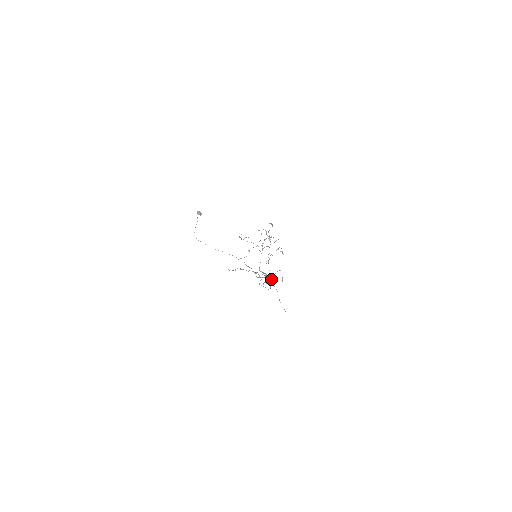
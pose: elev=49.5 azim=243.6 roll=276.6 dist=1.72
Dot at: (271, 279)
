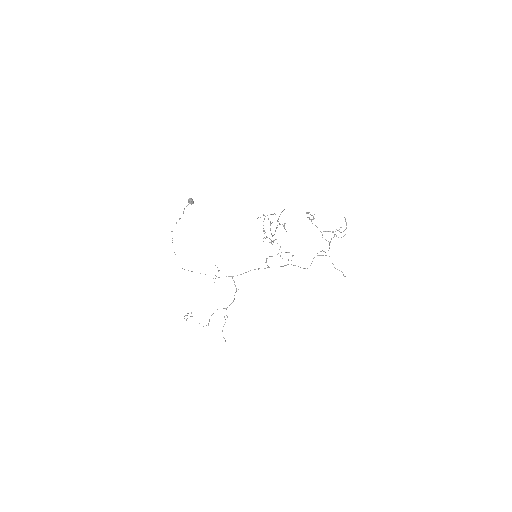
Dot at: (339, 231)
